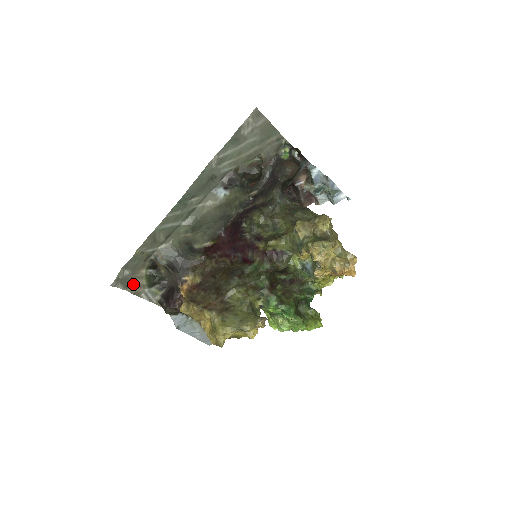
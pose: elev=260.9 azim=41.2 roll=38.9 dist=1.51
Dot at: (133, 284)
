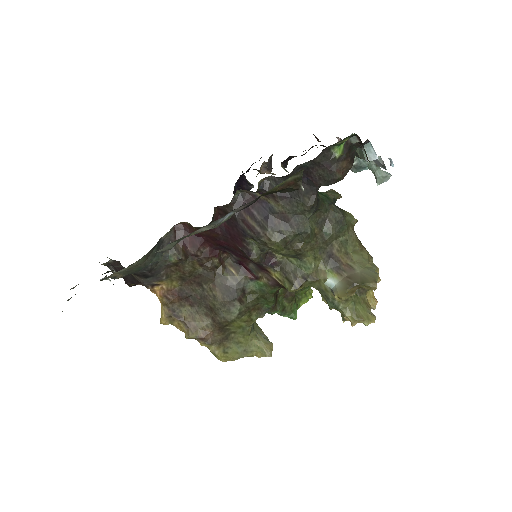
Dot at: occluded
